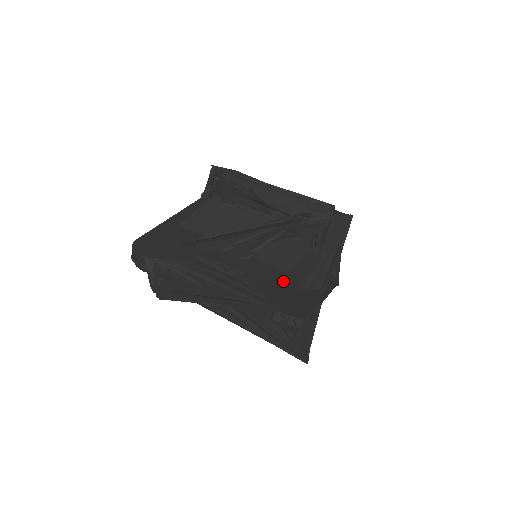
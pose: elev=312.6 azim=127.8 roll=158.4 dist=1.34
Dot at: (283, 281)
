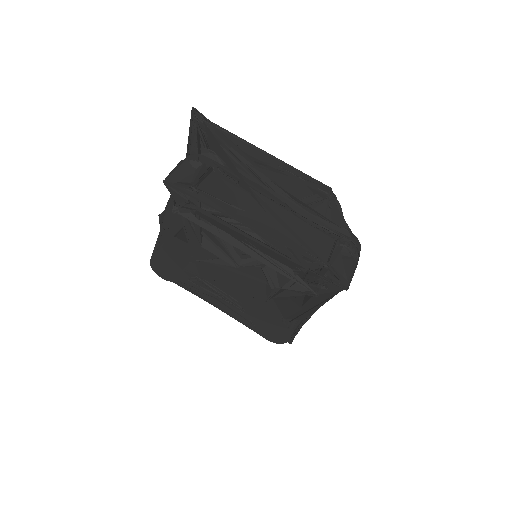
Dot at: (270, 310)
